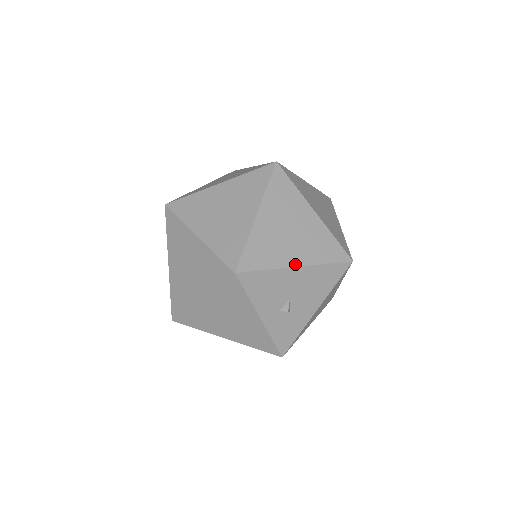
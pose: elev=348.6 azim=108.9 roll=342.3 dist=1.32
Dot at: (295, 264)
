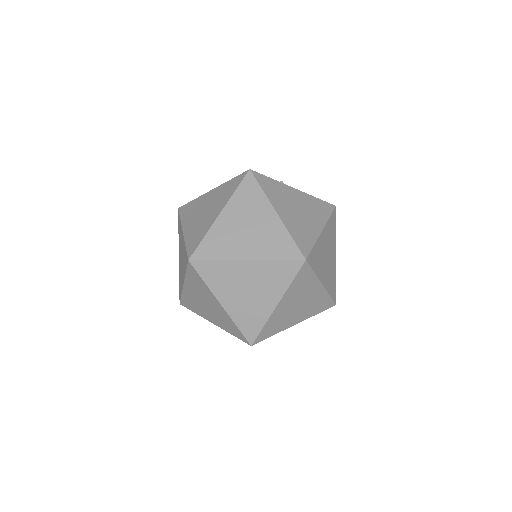
Dot at: (211, 322)
